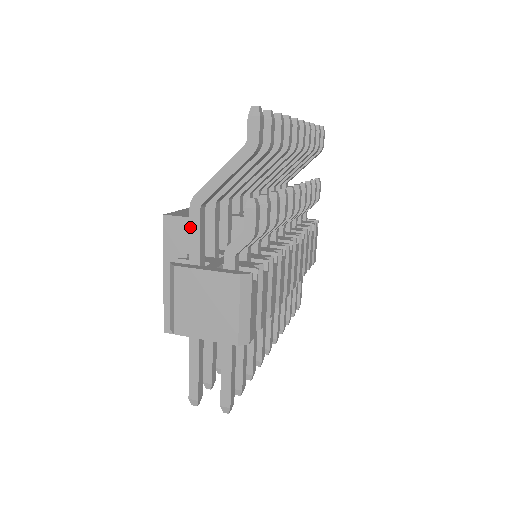
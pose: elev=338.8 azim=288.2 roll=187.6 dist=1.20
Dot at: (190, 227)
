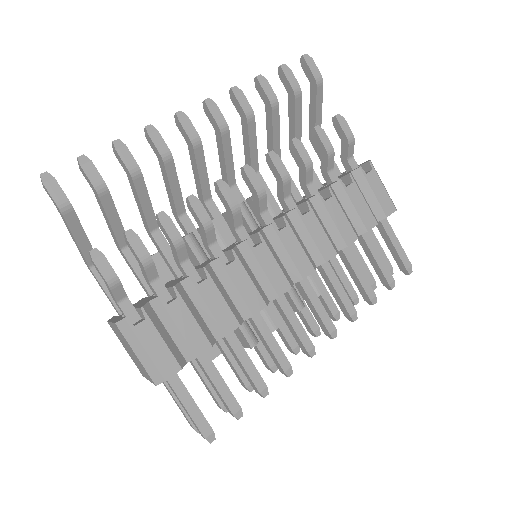
Dot at: (100, 286)
